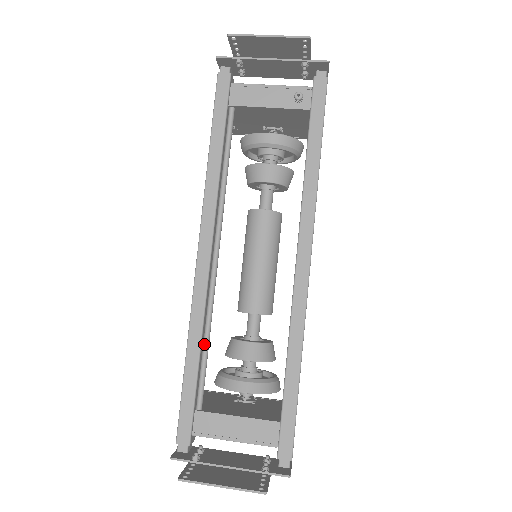
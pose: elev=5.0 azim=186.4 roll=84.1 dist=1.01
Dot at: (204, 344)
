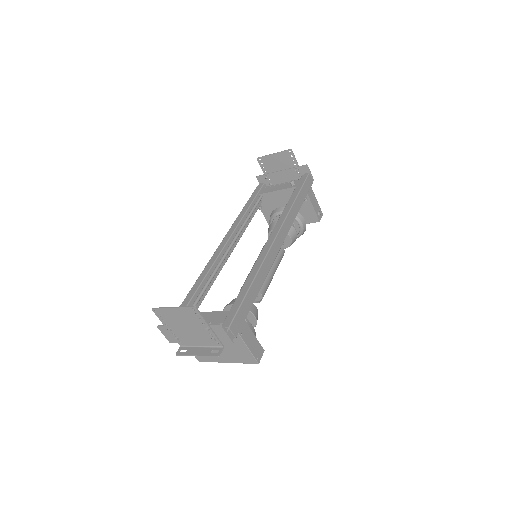
Dot at: (205, 283)
